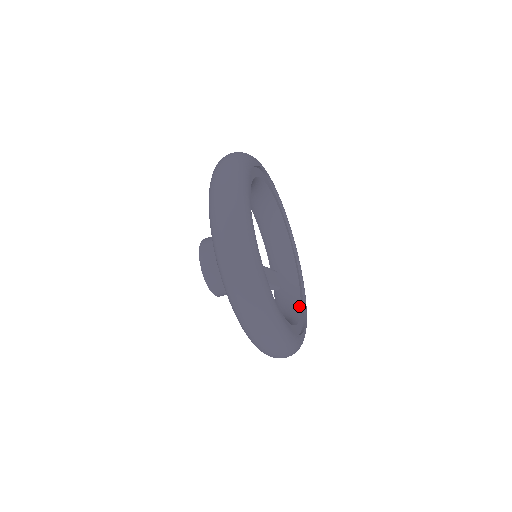
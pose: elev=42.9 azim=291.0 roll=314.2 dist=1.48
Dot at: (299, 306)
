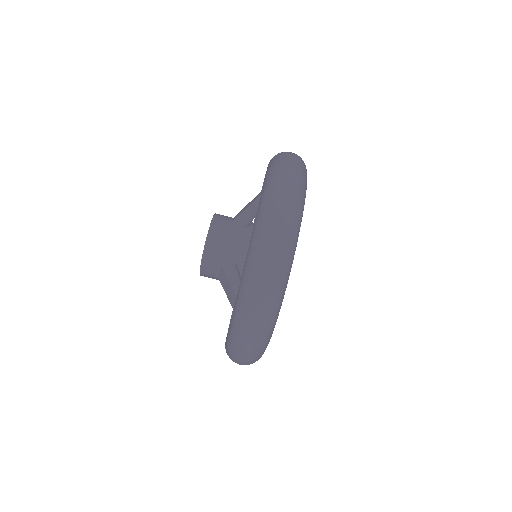
Dot at: occluded
